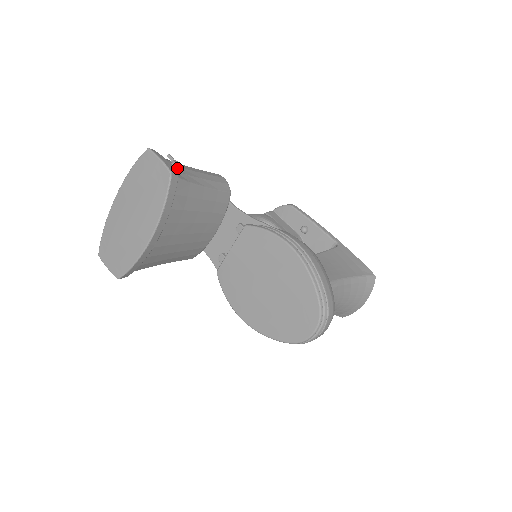
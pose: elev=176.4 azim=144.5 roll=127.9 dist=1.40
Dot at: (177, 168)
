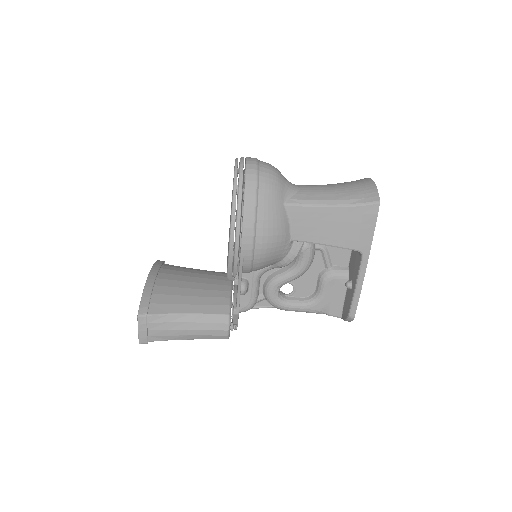
Dot at: occluded
